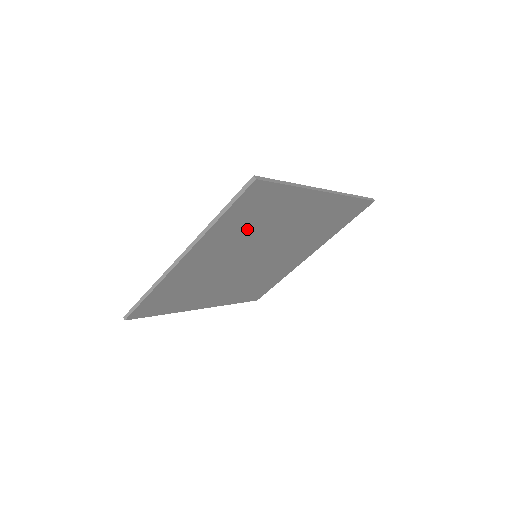
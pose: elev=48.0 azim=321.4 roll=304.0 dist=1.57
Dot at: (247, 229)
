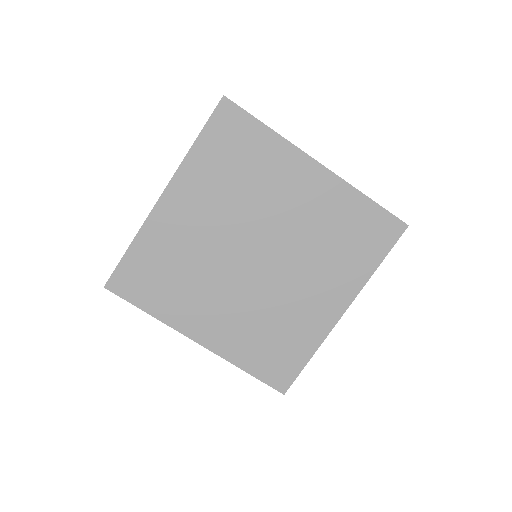
Dot at: (231, 182)
